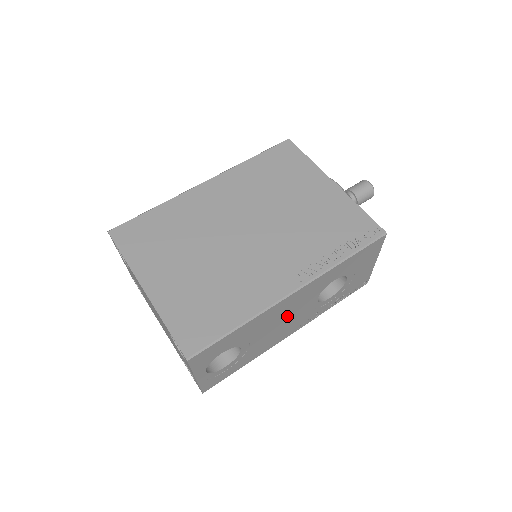
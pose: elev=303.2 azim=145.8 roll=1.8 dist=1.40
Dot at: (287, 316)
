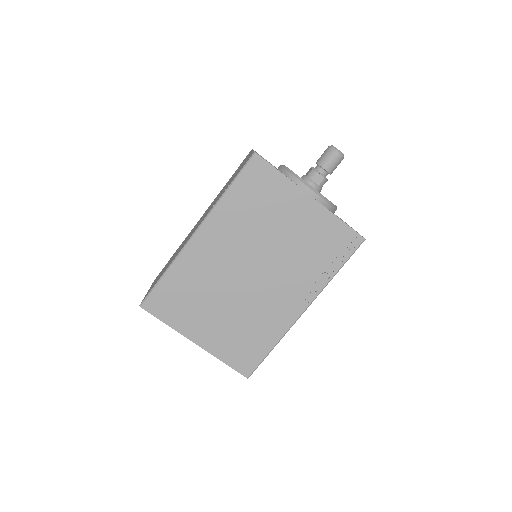
Dot at: occluded
